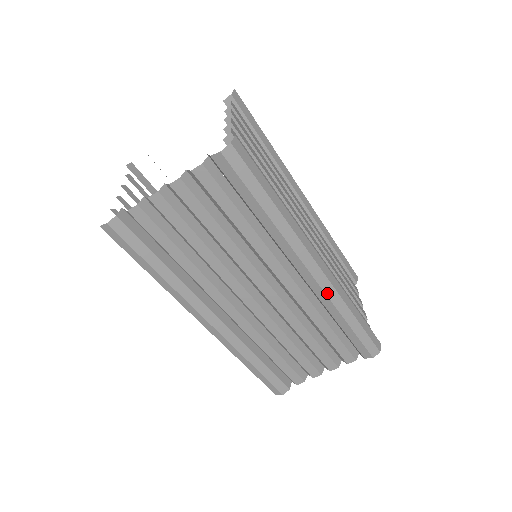
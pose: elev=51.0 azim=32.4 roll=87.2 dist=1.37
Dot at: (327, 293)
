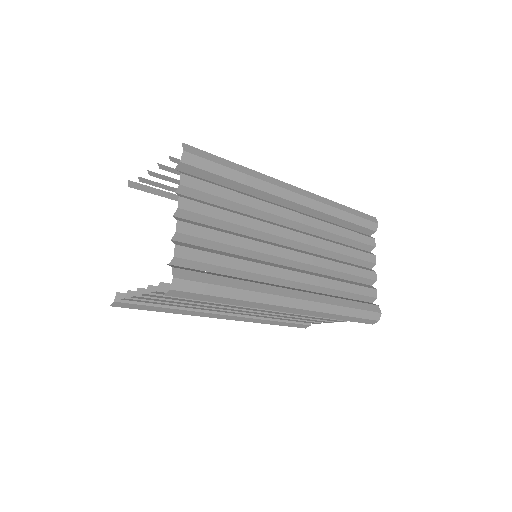
Dot at: (310, 315)
